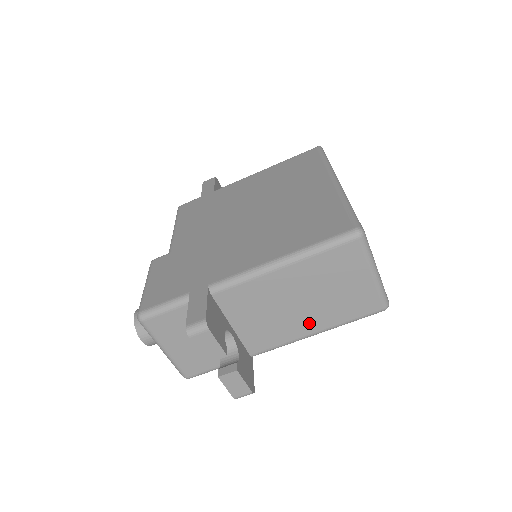
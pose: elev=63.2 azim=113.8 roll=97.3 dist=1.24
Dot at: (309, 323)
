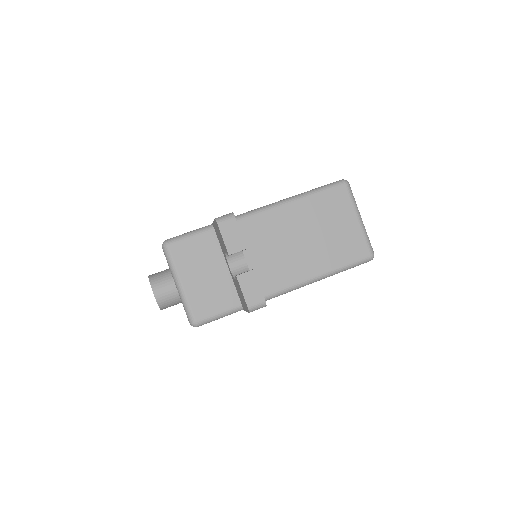
Dot at: (310, 264)
